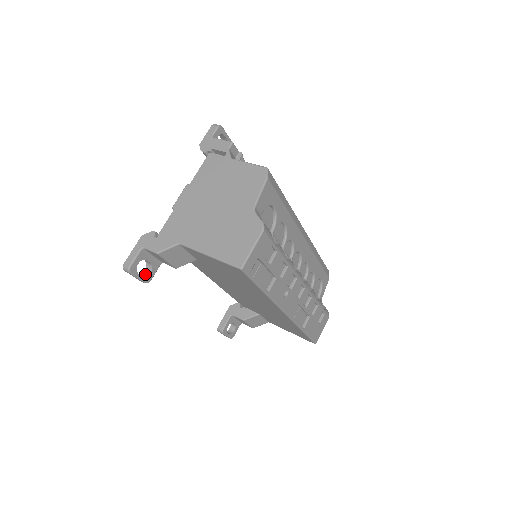
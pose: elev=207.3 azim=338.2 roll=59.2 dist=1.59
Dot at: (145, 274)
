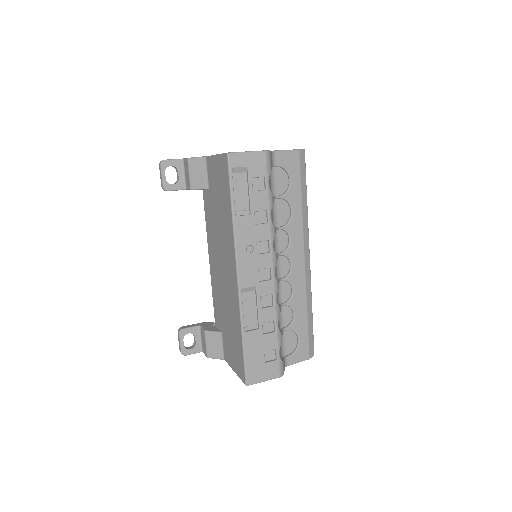
Dot at: occluded
